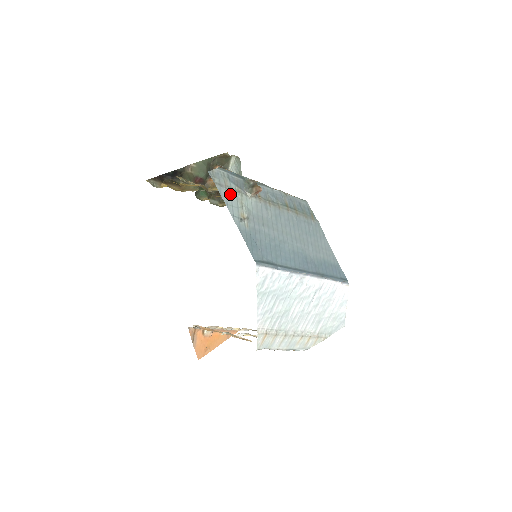
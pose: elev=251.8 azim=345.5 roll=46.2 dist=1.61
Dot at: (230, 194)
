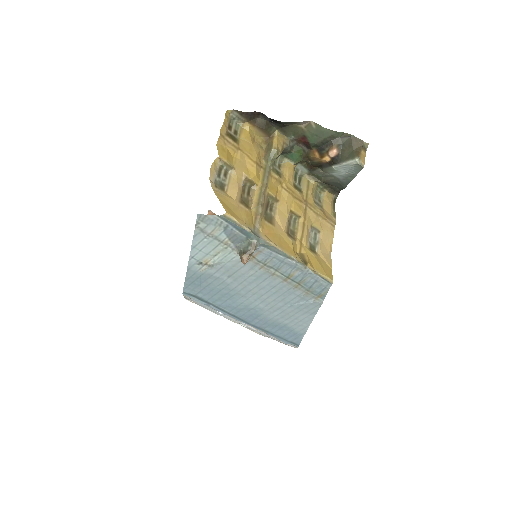
Dot at: (209, 241)
